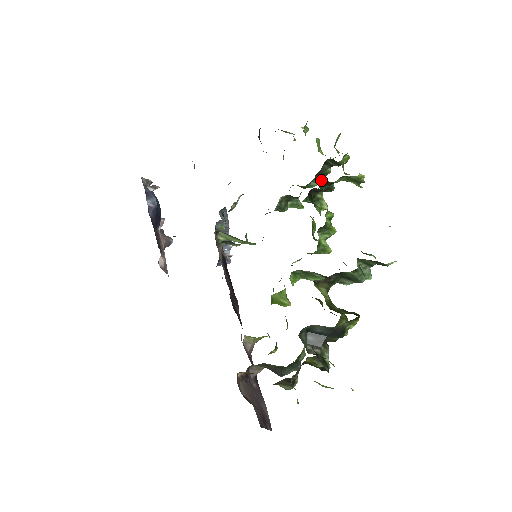
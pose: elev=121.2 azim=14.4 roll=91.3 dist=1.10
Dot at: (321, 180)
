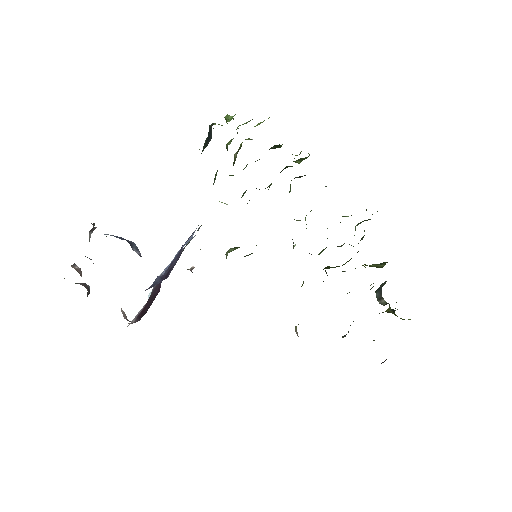
Dot at: (286, 167)
